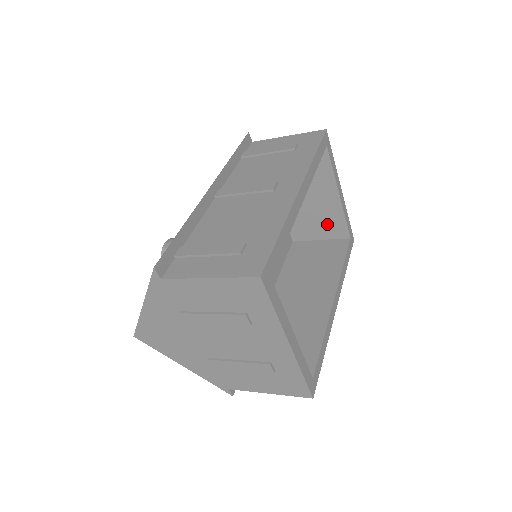
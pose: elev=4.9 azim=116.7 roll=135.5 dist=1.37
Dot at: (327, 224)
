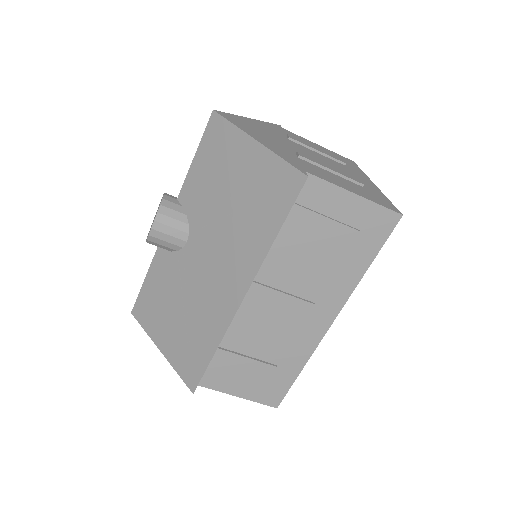
Dot at: occluded
